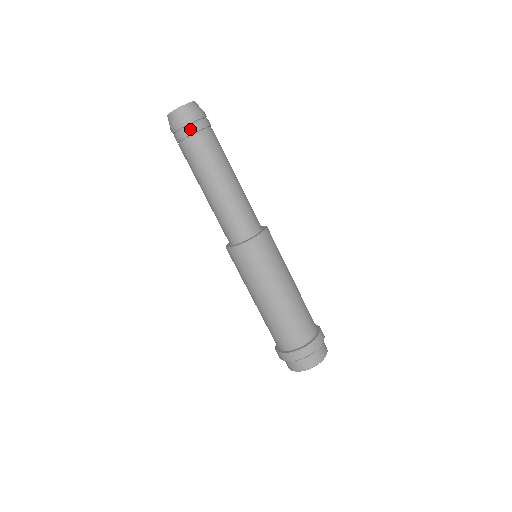
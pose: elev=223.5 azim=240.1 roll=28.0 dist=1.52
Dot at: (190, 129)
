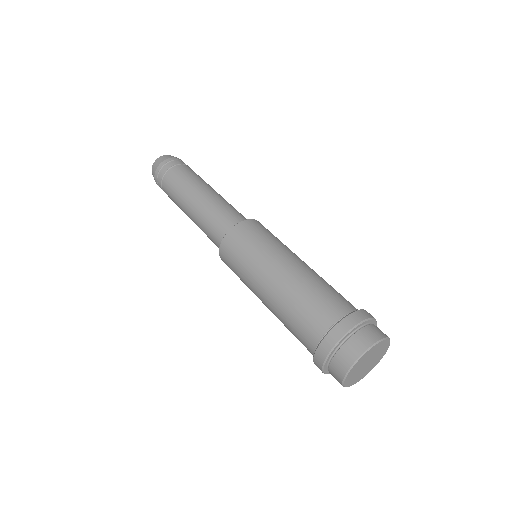
Dot at: (162, 172)
